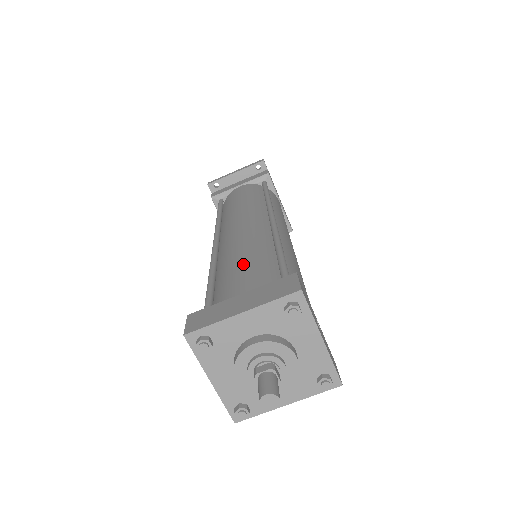
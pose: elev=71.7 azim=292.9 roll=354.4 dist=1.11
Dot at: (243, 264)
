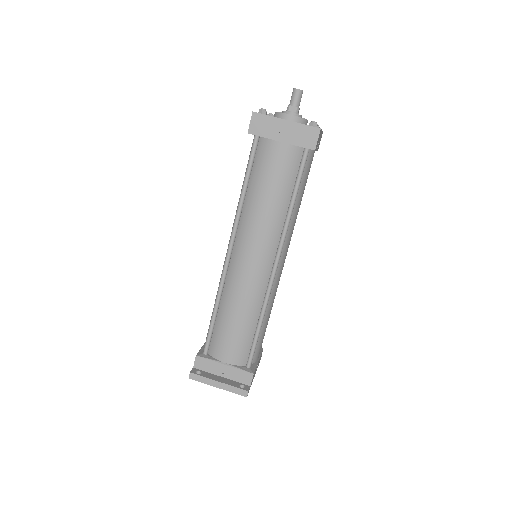
Dot at: occluded
